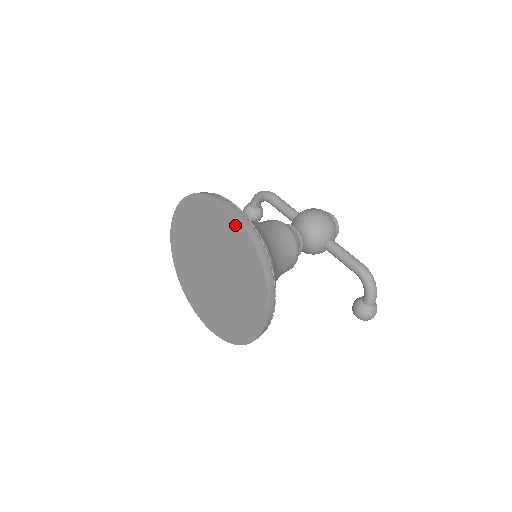
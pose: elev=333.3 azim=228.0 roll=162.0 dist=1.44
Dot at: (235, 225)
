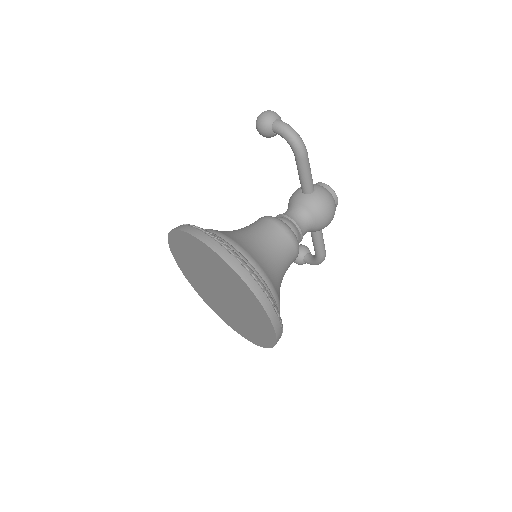
Dot at: (270, 332)
